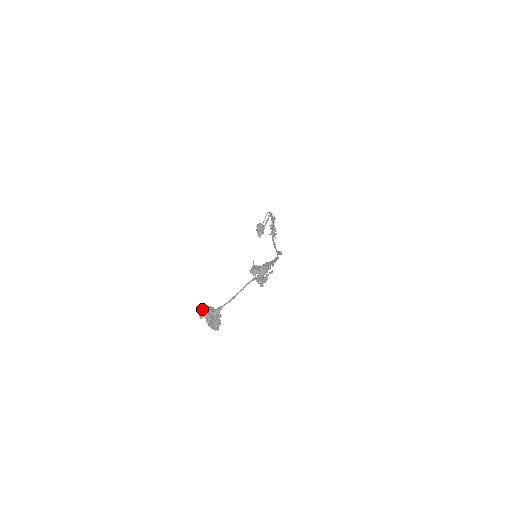
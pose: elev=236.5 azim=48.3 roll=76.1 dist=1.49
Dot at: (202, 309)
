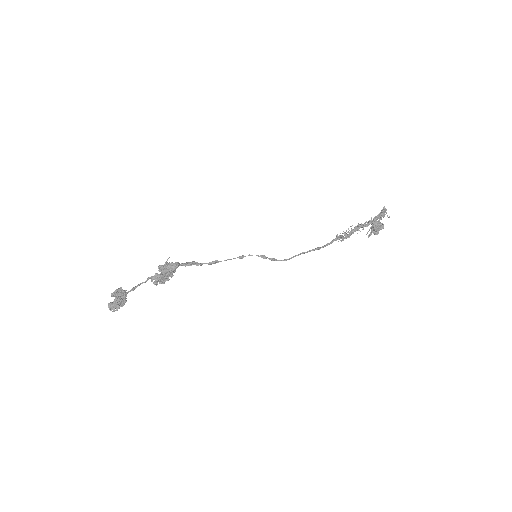
Dot at: (117, 289)
